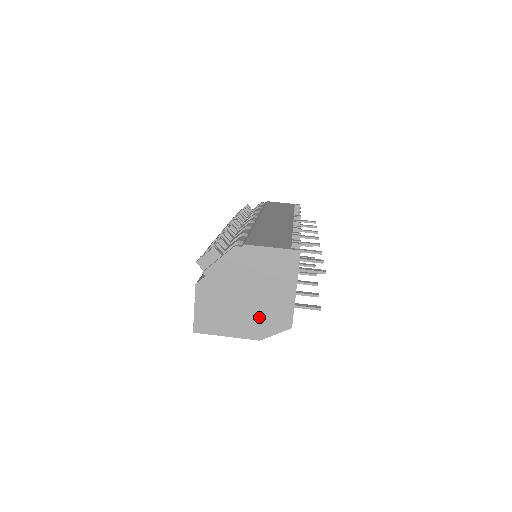
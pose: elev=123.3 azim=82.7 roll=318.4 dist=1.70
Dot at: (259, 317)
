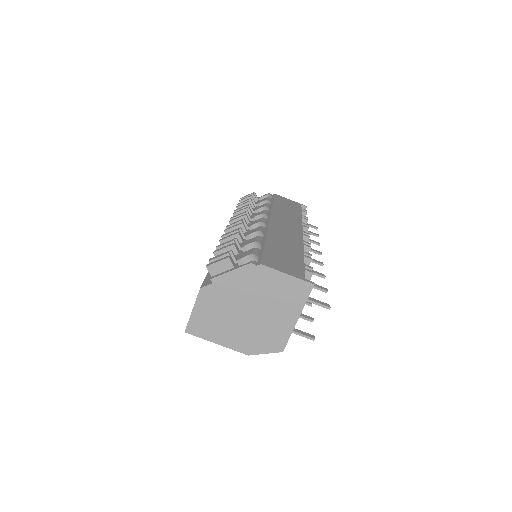
Dot at: (254, 334)
